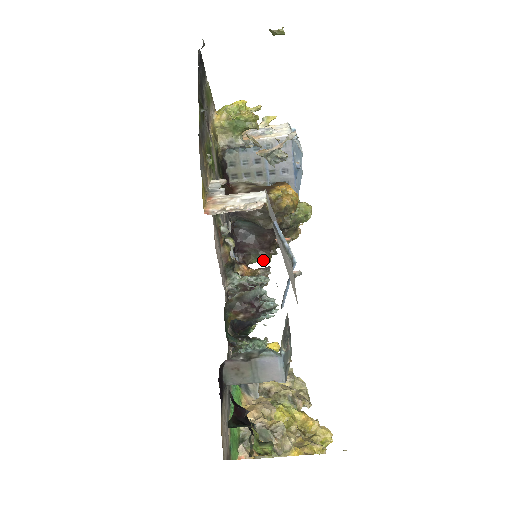
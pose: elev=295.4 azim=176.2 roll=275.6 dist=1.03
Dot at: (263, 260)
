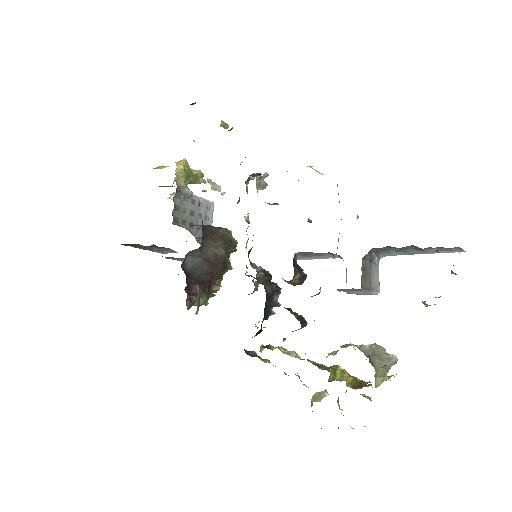
Dot at: (205, 300)
